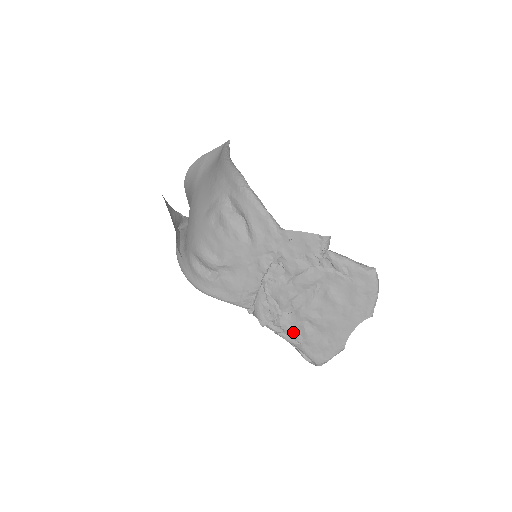
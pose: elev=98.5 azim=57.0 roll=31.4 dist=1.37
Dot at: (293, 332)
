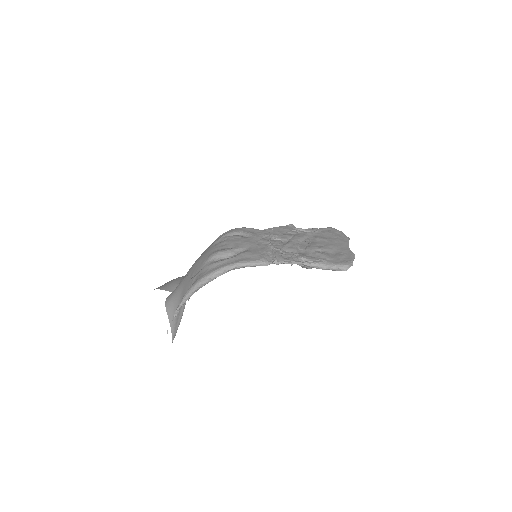
Dot at: (314, 258)
